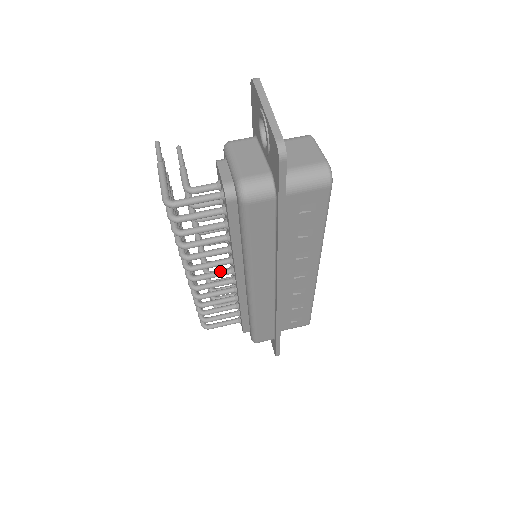
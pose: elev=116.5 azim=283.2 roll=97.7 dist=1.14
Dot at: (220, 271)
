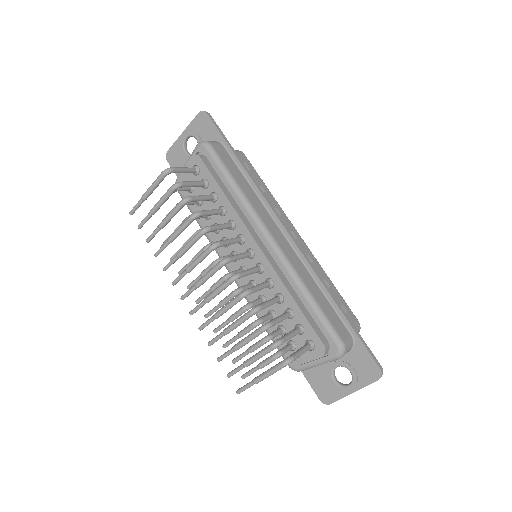
Dot at: (241, 253)
